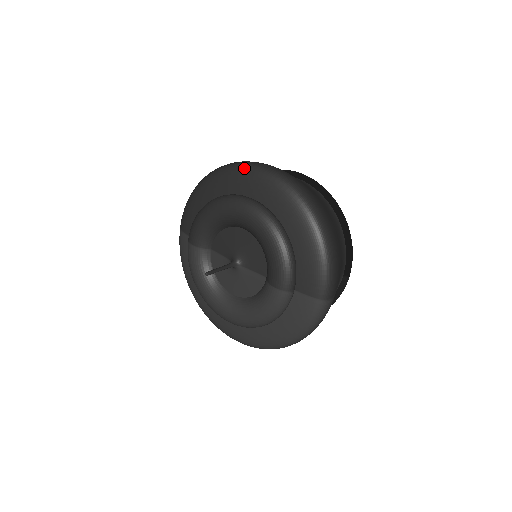
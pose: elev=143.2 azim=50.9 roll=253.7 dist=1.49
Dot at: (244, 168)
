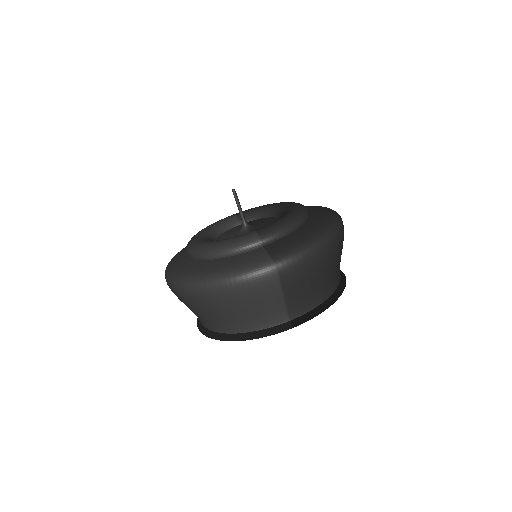
Dot at: (321, 206)
